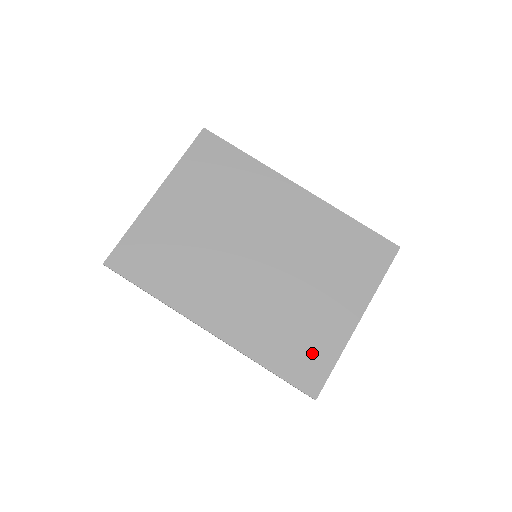
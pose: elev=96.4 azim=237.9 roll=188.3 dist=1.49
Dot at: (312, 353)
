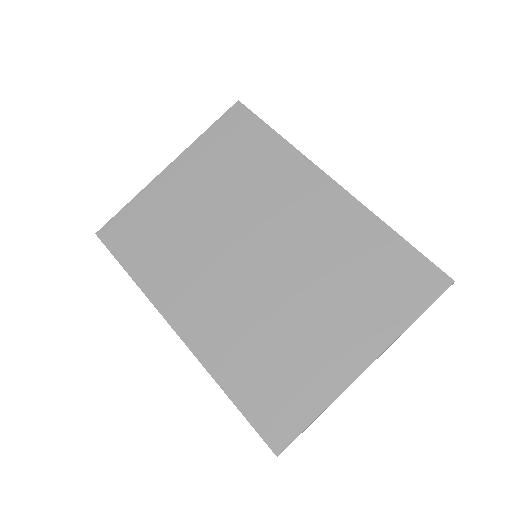
Dot at: (289, 393)
